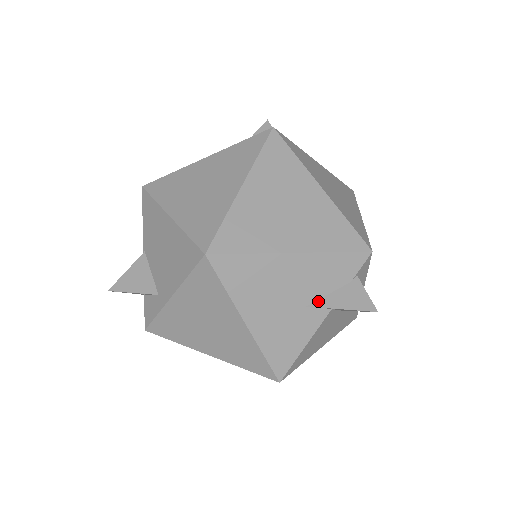
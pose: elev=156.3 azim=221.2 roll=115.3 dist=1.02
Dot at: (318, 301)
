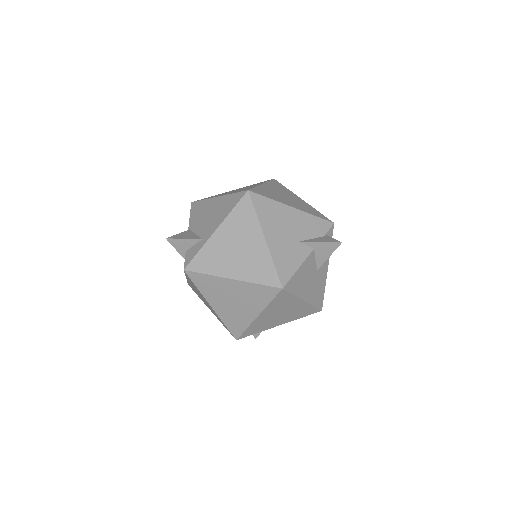
Dot at: (306, 240)
